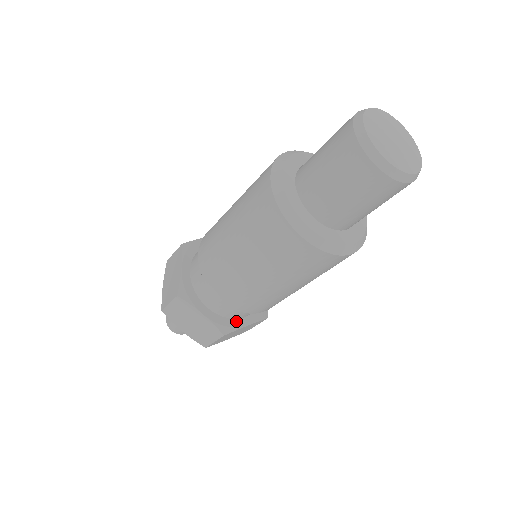
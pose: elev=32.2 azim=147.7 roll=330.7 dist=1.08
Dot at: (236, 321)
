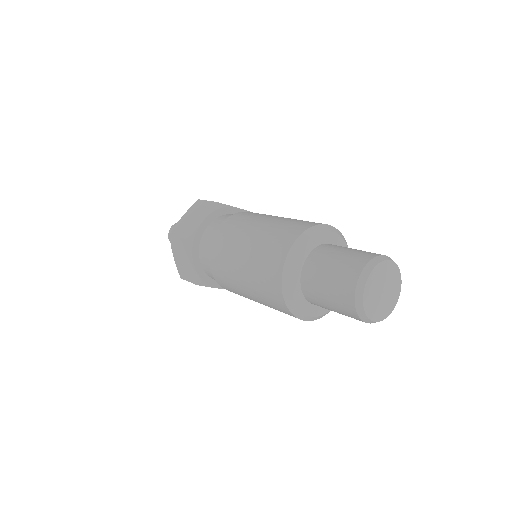
Dot at: occluded
